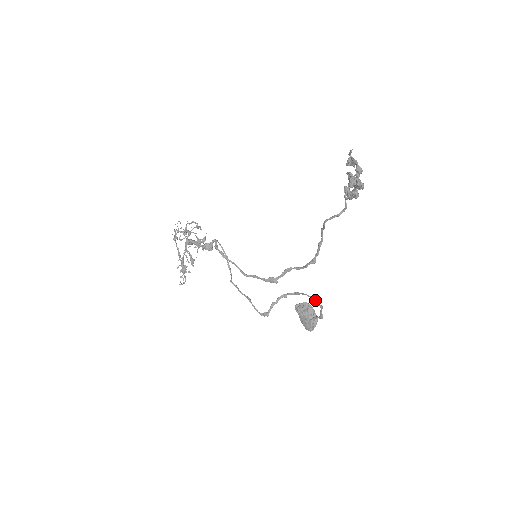
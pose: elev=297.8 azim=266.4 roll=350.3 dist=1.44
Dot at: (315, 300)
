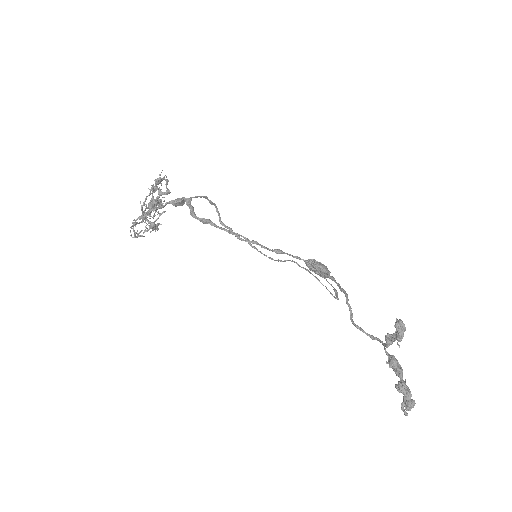
Dot at: occluded
